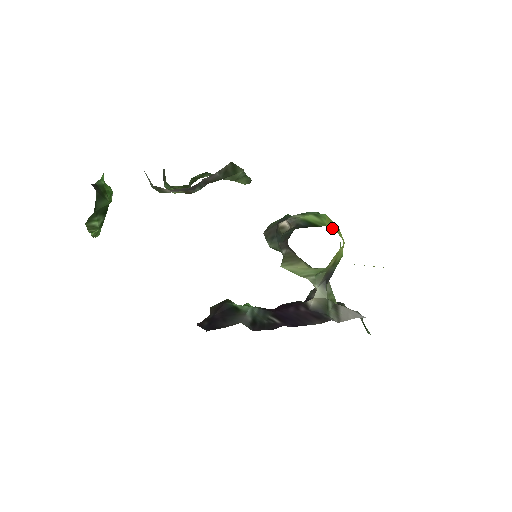
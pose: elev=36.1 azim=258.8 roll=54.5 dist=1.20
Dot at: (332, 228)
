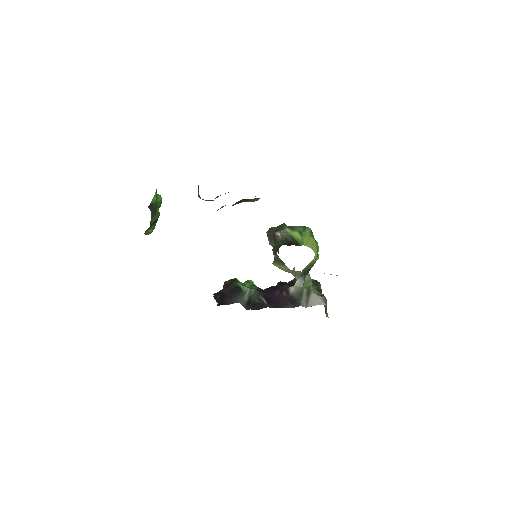
Dot at: (308, 246)
